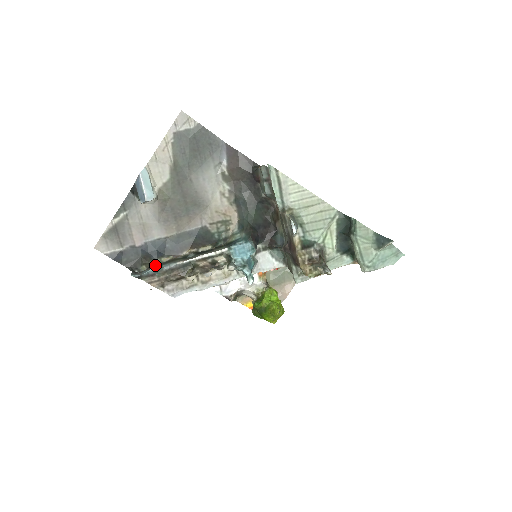
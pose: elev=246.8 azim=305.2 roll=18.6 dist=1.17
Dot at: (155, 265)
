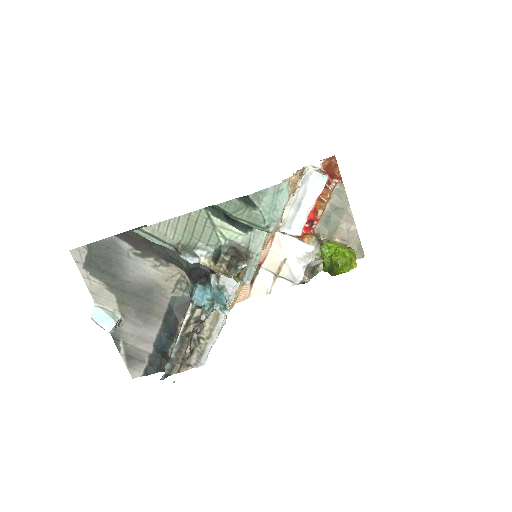
Dot at: occluded
